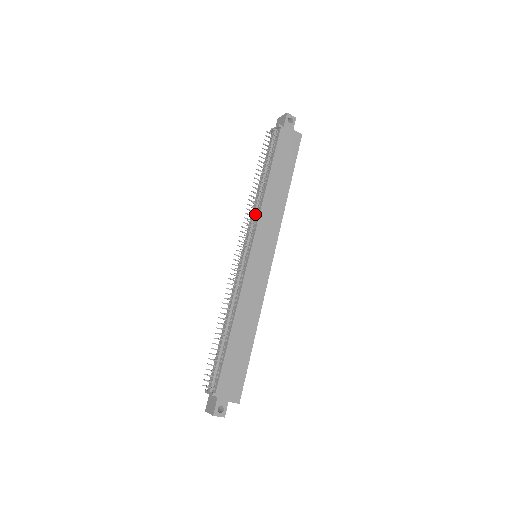
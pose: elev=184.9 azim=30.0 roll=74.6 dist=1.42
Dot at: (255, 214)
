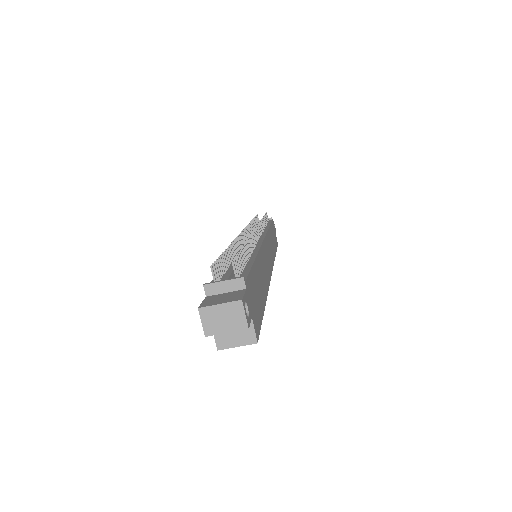
Dot at: (261, 229)
